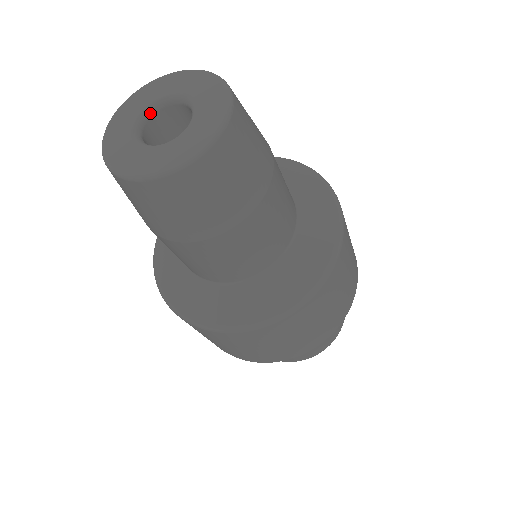
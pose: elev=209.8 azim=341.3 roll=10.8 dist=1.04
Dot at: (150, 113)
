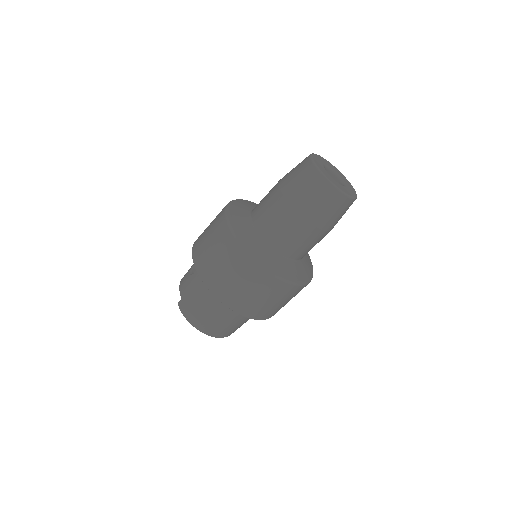
Dot at: (326, 168)
